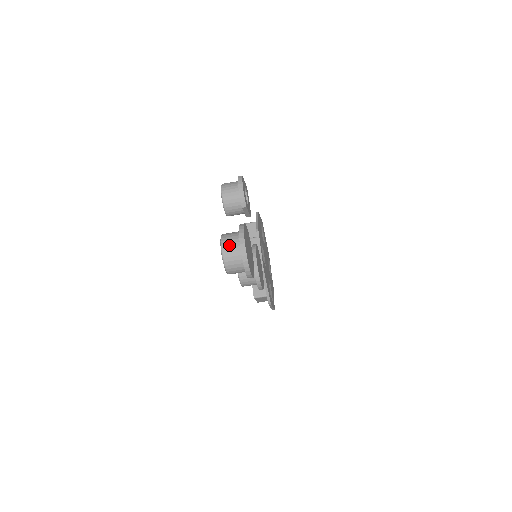
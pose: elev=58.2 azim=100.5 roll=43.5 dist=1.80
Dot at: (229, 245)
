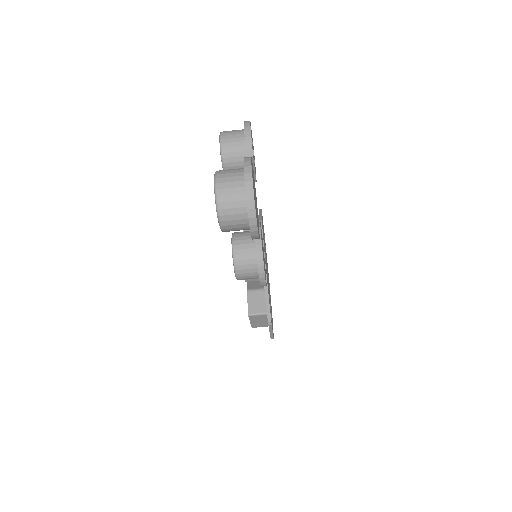
Dot at: (227, 179)
